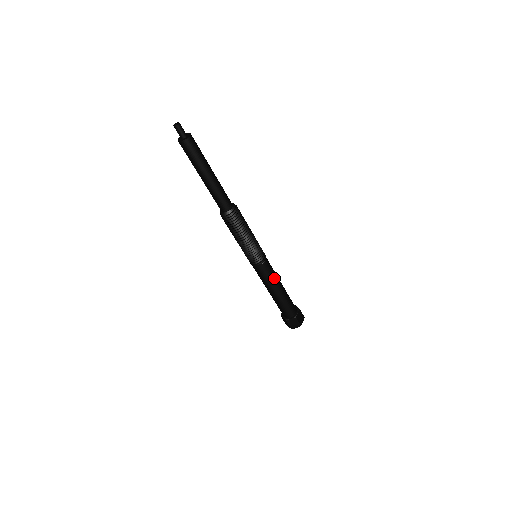
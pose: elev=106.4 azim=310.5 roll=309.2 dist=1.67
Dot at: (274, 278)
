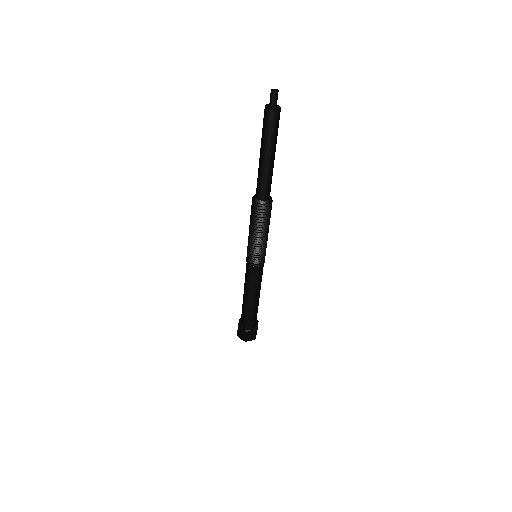
Dot at: (255, 286)
